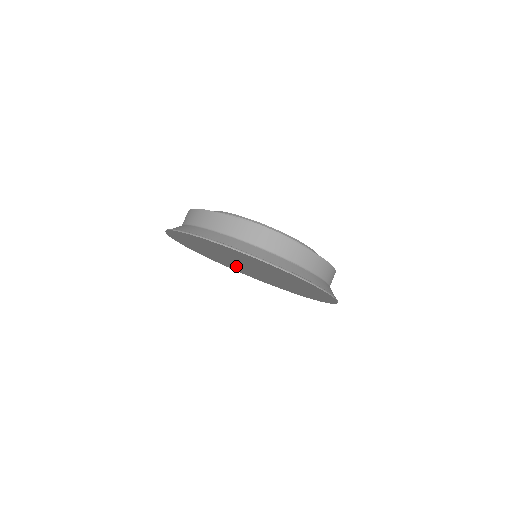
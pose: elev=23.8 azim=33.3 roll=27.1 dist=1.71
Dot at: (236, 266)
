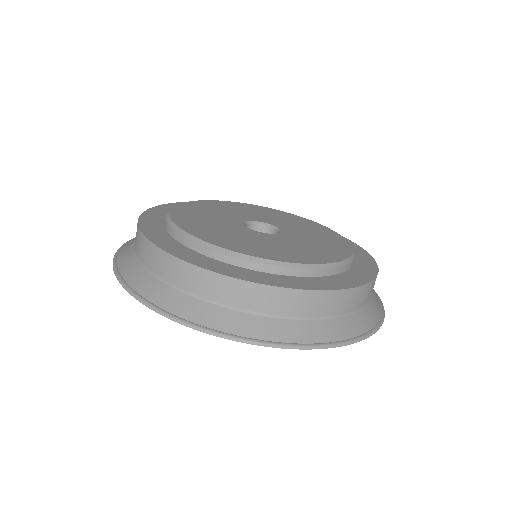
Dot at: occluded
